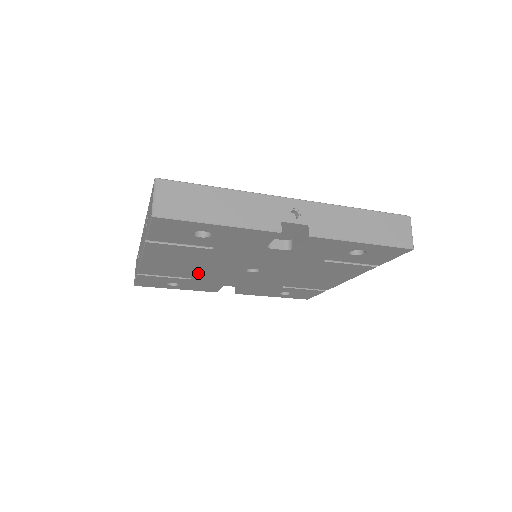
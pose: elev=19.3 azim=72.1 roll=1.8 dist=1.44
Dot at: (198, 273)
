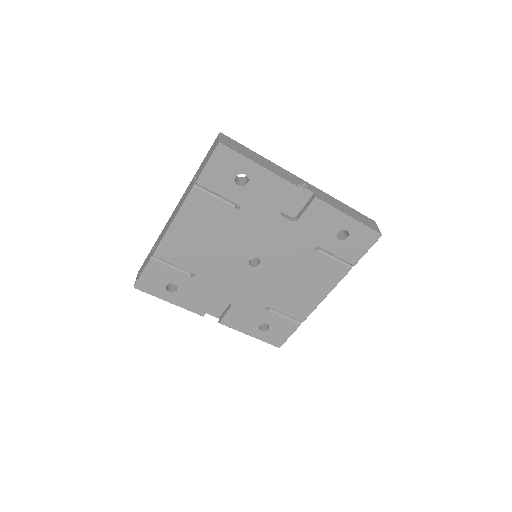
Dot at: (206, 263)
